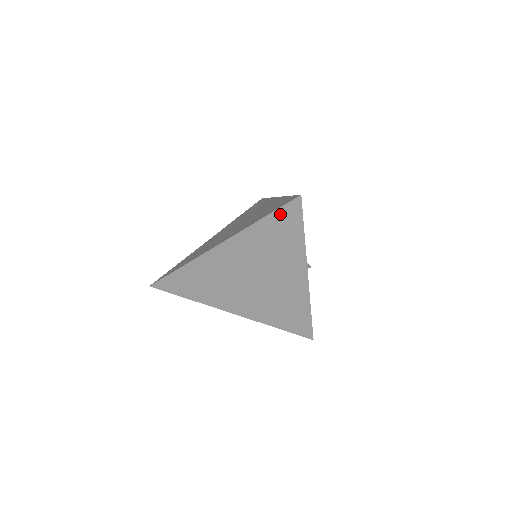
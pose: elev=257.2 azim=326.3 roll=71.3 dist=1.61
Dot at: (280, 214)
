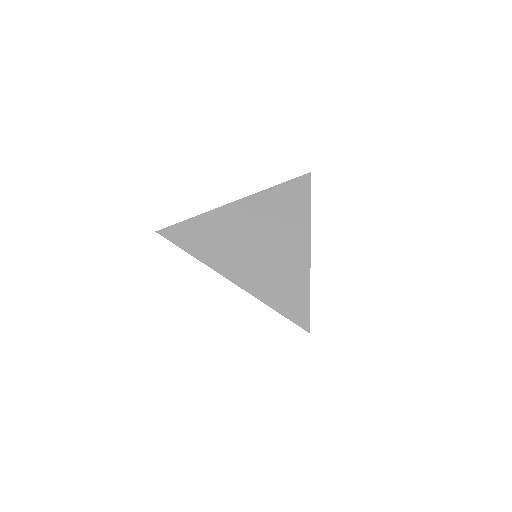
Dot at: (288, 318)
